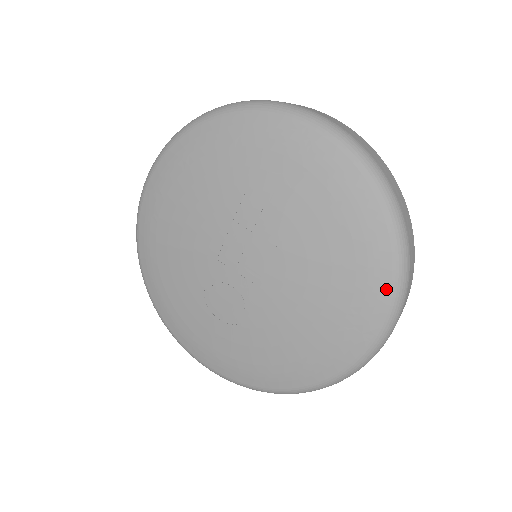
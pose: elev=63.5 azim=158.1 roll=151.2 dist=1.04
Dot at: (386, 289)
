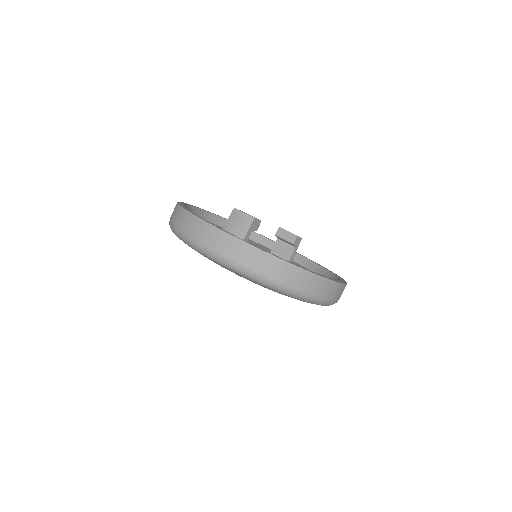
Dot at: occluded
